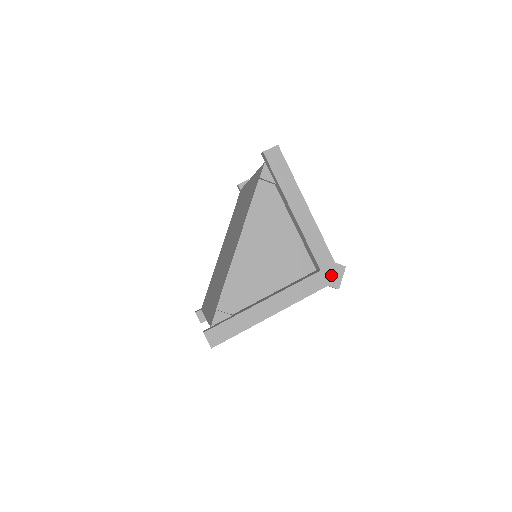
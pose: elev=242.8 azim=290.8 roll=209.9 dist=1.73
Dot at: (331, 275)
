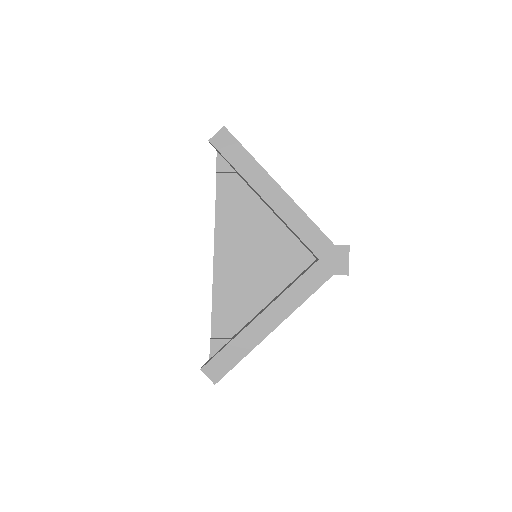
Dot at: (334, 261)
